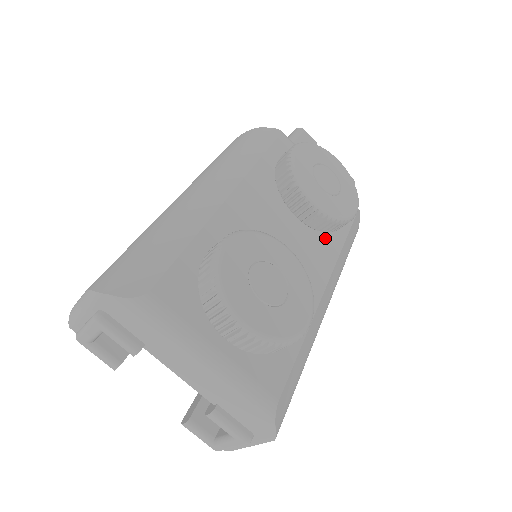
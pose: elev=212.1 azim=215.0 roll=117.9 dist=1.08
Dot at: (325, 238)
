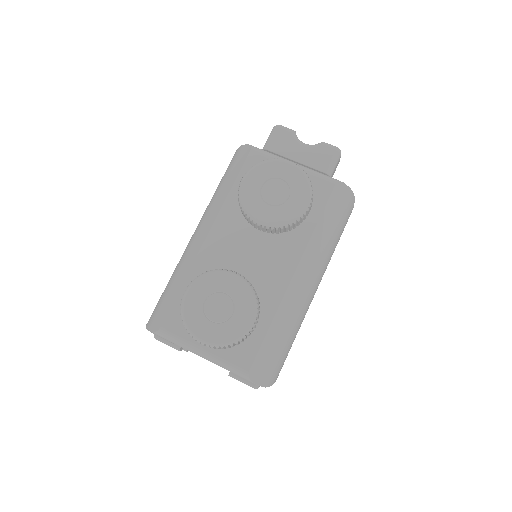
Dot at: (294, 232)
